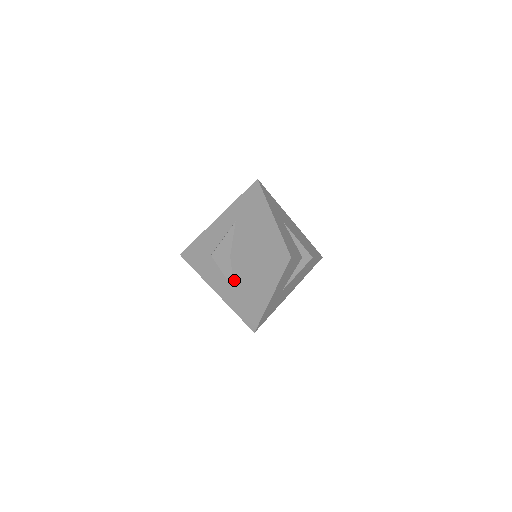
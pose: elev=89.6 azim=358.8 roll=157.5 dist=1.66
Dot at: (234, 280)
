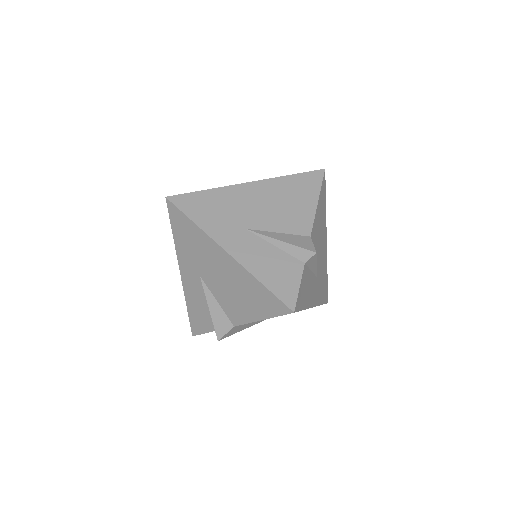
Dot at: (262, 320)
